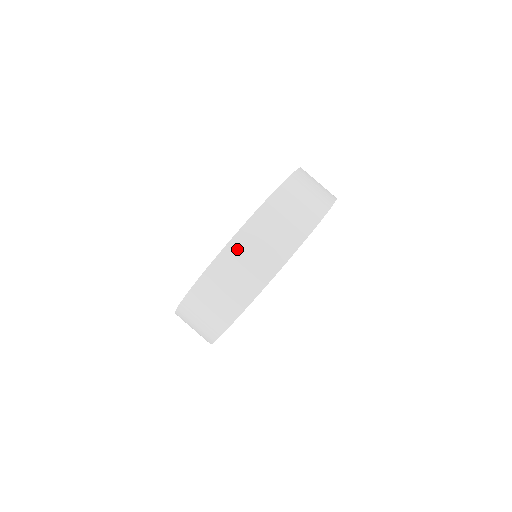
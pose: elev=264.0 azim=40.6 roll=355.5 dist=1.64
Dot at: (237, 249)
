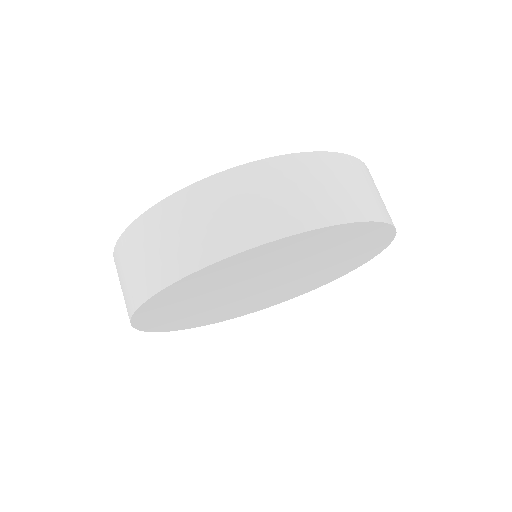
Dot at: (159, 218)
